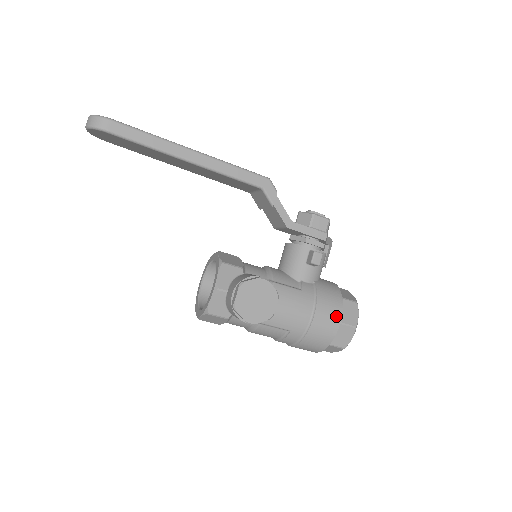
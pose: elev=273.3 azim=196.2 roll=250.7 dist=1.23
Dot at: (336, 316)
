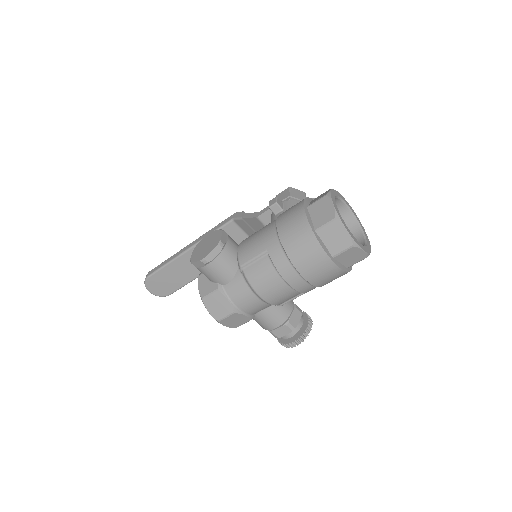
Dot at: (298, 206)
